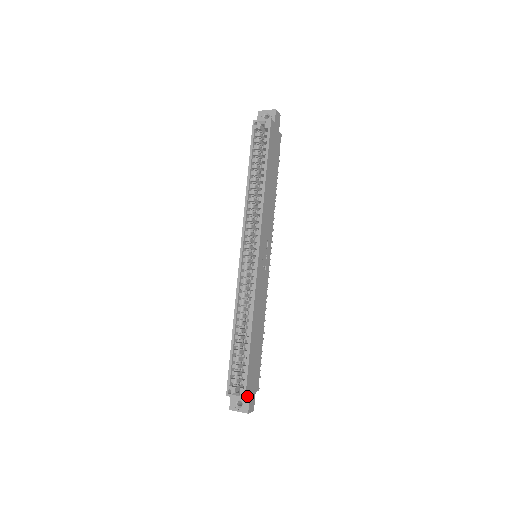
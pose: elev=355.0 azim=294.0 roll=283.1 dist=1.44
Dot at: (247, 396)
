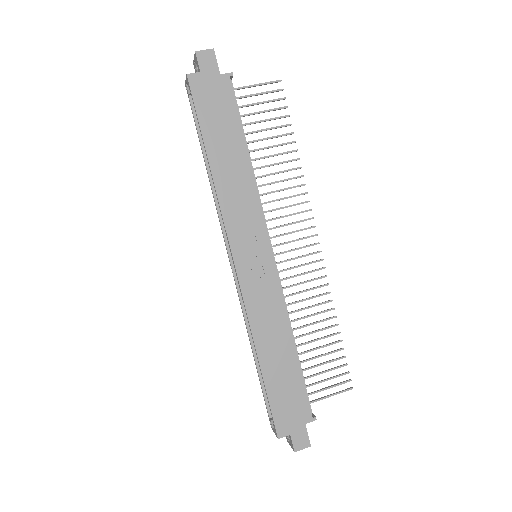
Dot at: (282, 434)
